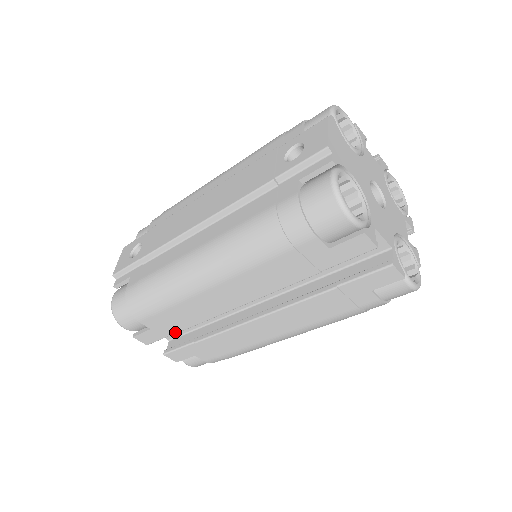
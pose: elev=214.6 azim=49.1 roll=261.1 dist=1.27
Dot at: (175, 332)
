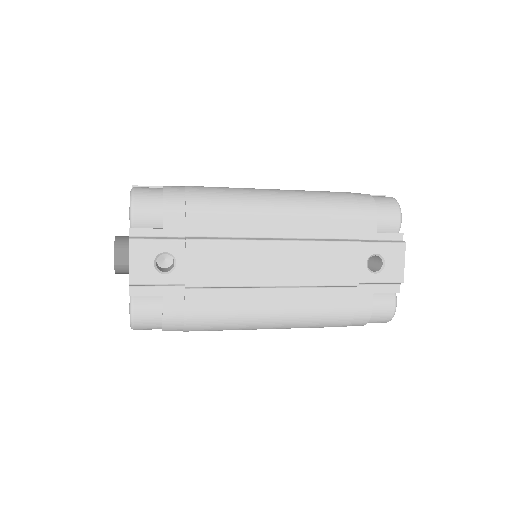
Dot at: occluded
